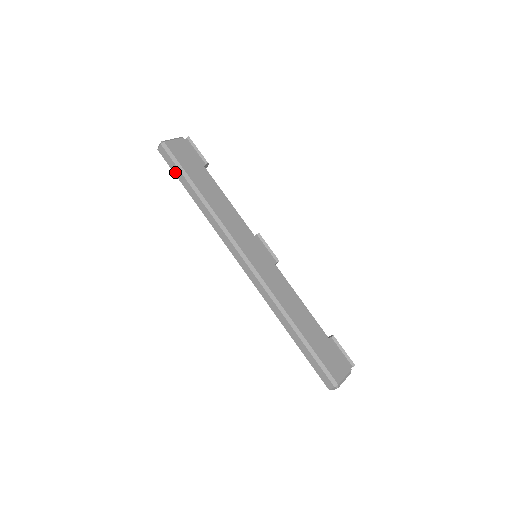
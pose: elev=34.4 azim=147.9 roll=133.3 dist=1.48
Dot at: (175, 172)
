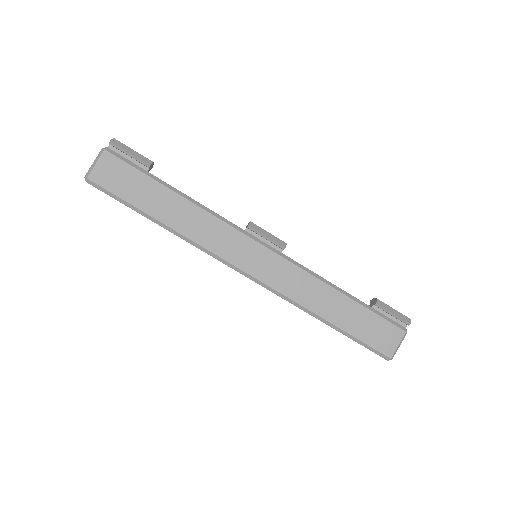
Dot at: occluded
